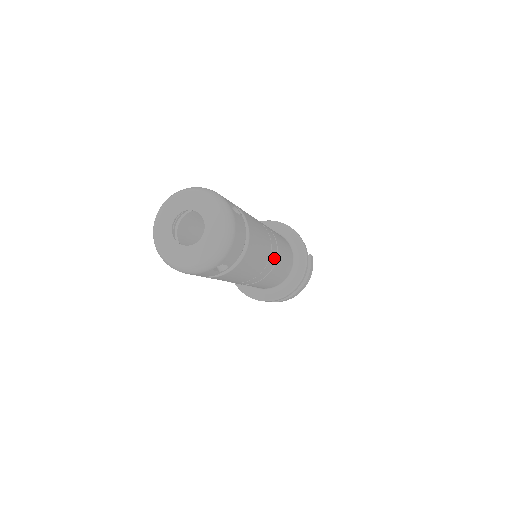
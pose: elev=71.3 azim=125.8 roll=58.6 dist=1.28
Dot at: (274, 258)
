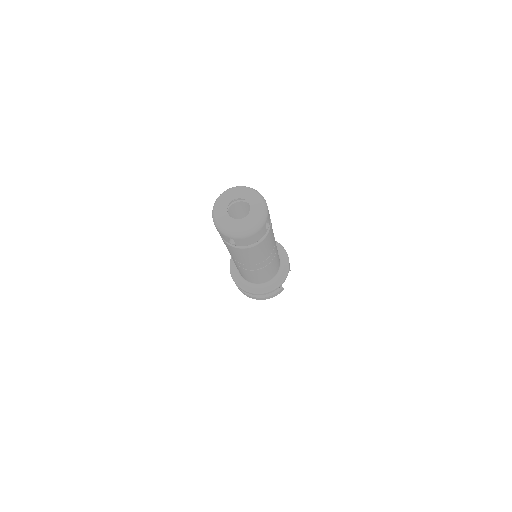
Dot at: (261, 266)
